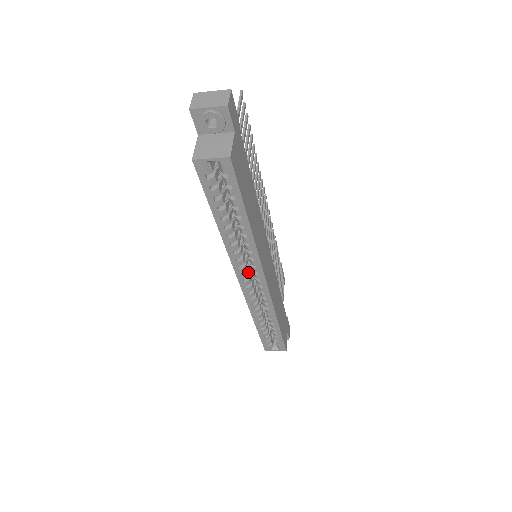
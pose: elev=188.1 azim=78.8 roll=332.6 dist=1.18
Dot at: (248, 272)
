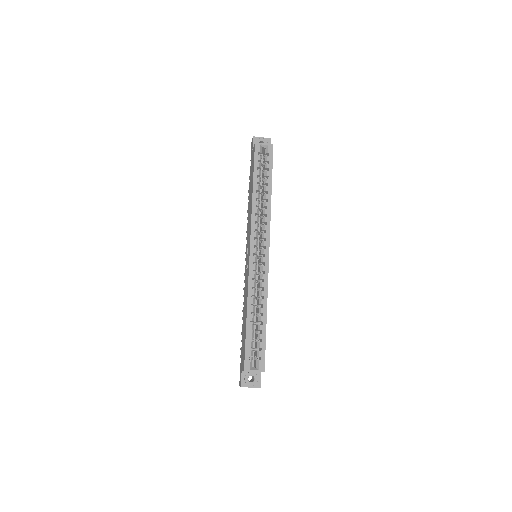
Dot at: (257, 243)
